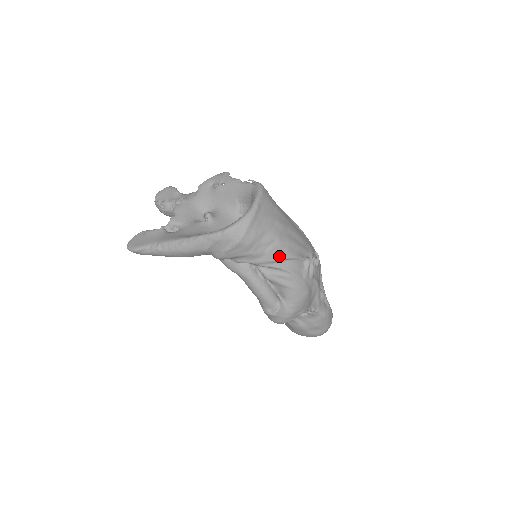
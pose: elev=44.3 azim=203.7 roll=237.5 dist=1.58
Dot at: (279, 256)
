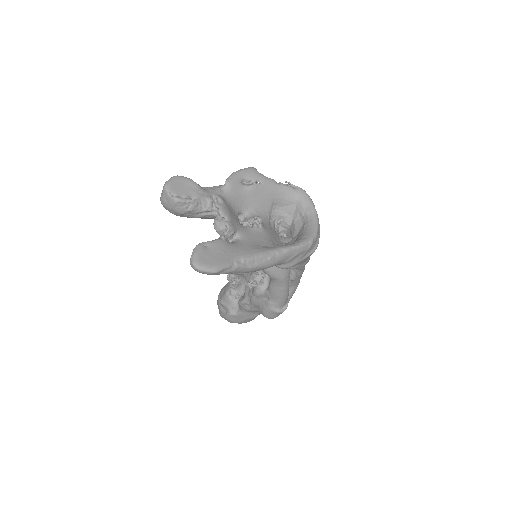
Dot at: occluded
